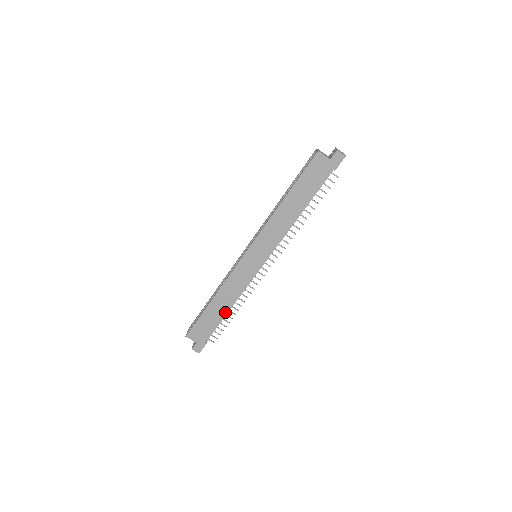
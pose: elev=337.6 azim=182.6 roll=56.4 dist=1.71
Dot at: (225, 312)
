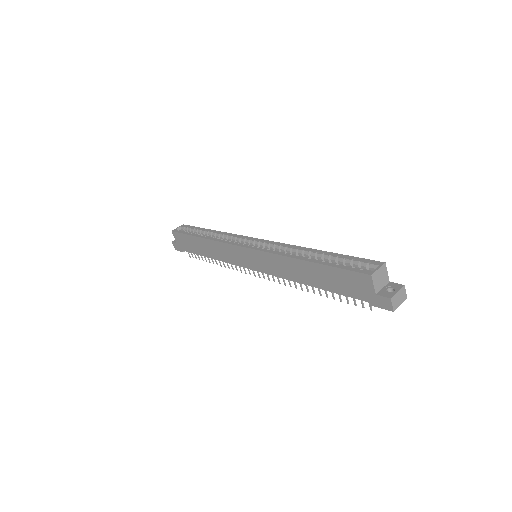
Dot at: (206, 255)
